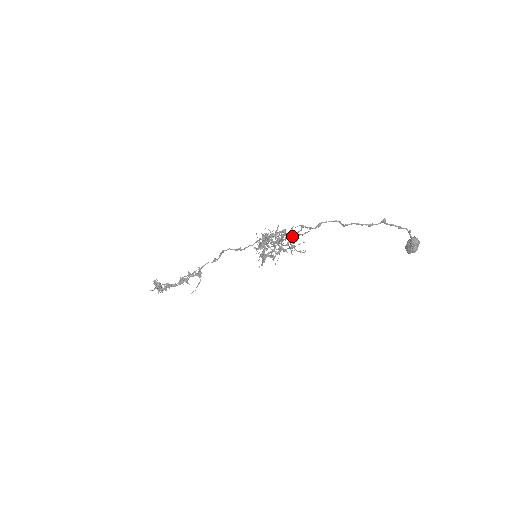
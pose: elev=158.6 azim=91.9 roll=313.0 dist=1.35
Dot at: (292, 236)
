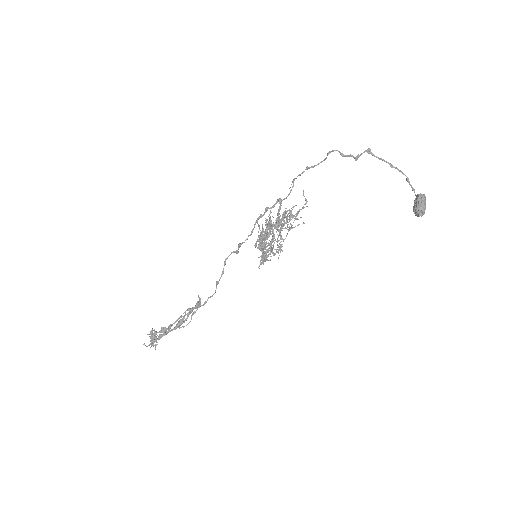
Dot at: (290, 215)
